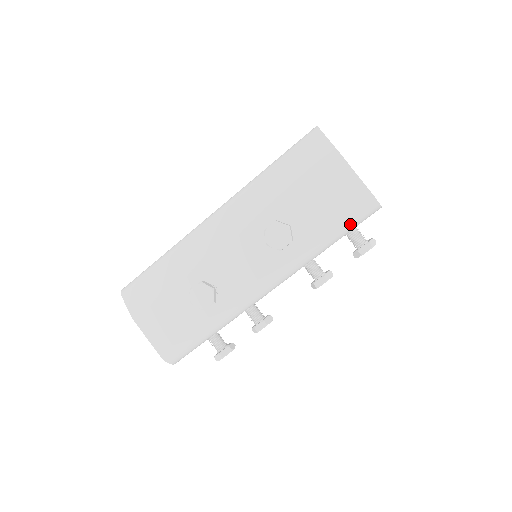
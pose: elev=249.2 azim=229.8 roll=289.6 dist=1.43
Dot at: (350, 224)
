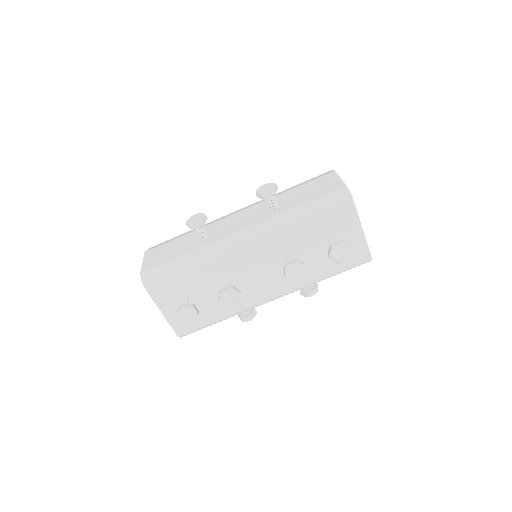
Dot at: (324, 203)
